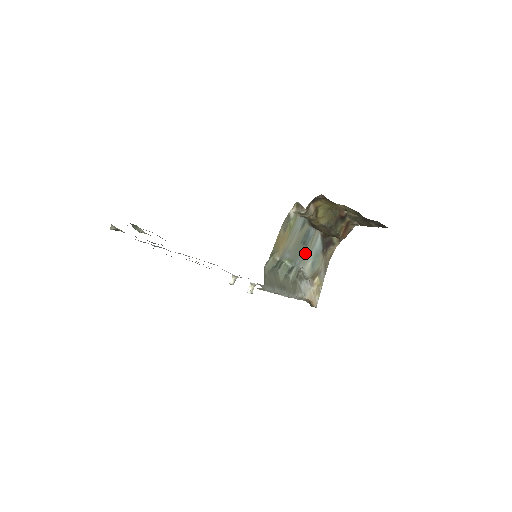
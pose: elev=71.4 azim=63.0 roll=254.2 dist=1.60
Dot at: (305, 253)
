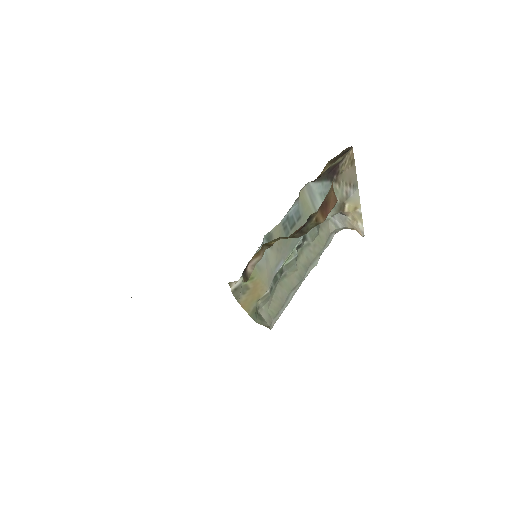
Dot at: (306, 218)
